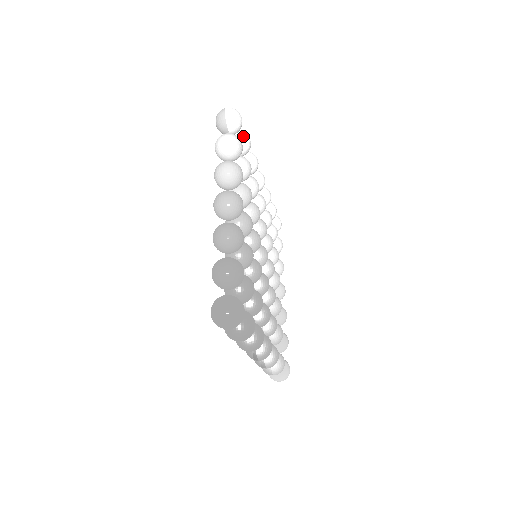
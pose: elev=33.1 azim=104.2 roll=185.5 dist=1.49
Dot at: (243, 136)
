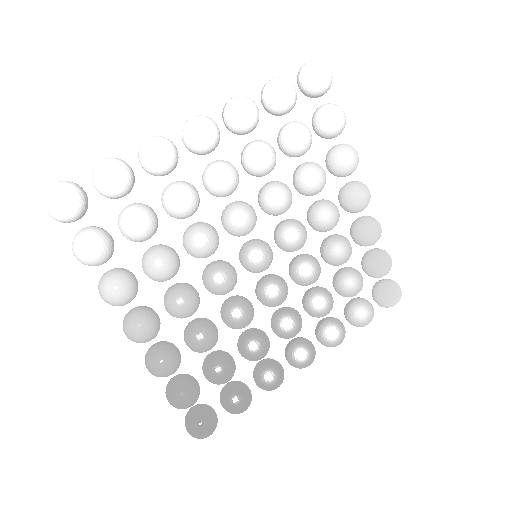
Dot at: (100, 187)
